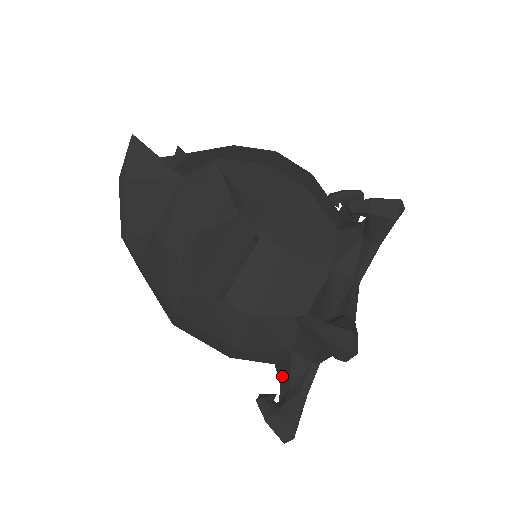
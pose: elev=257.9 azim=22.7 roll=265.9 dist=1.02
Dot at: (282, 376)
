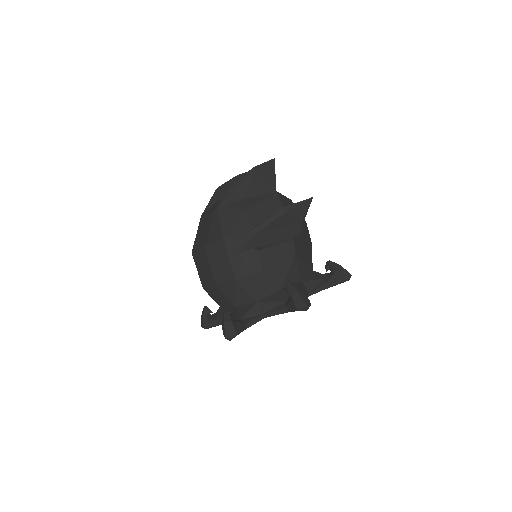
Dot at: (238, 313)
